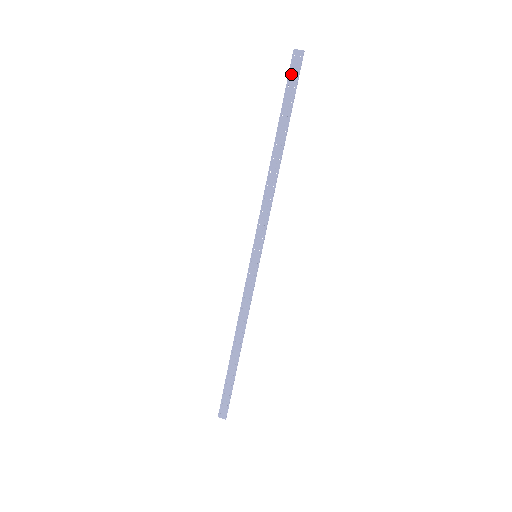
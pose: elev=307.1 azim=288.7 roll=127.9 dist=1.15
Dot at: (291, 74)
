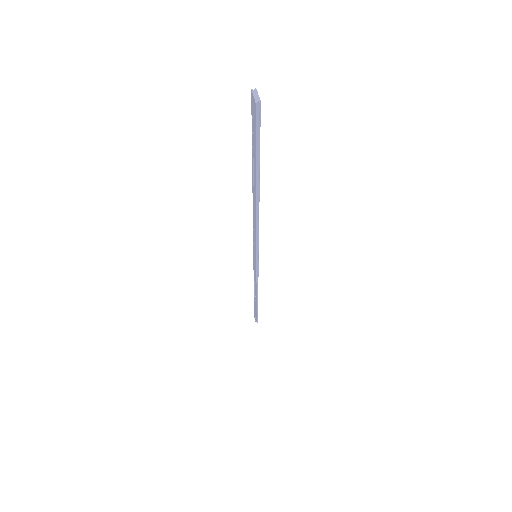
Dot at: (252, 121)
